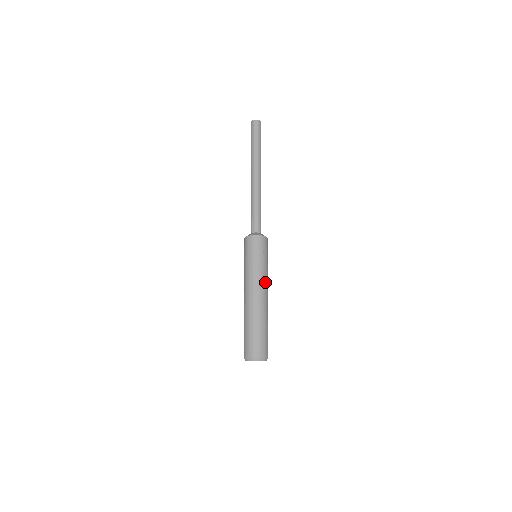
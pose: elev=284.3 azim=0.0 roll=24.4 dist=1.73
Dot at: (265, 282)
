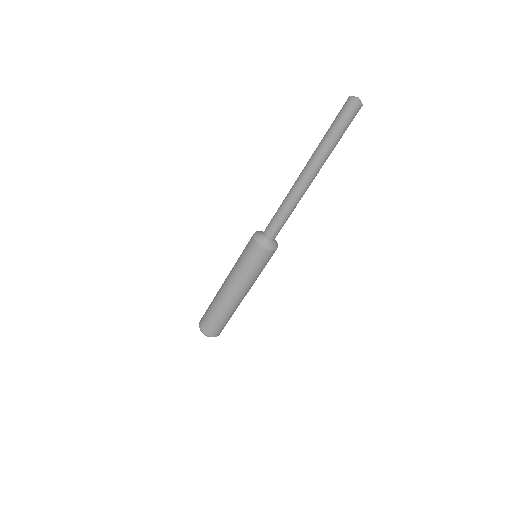
Dot at: (248, 287)
